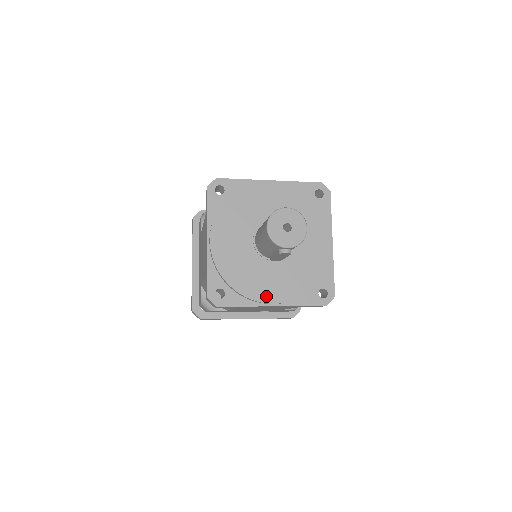
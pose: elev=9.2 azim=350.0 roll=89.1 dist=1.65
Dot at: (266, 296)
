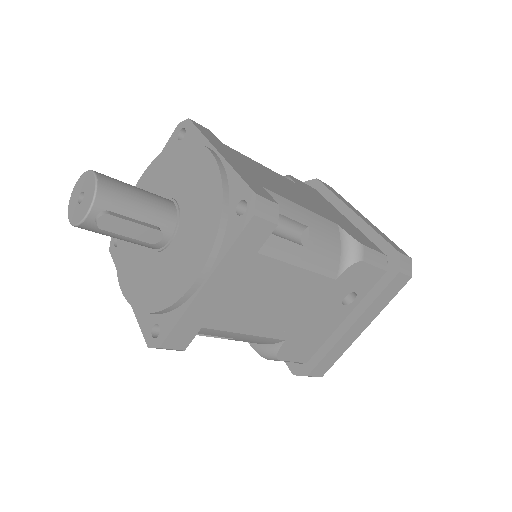
Dot at: (184, 283)
